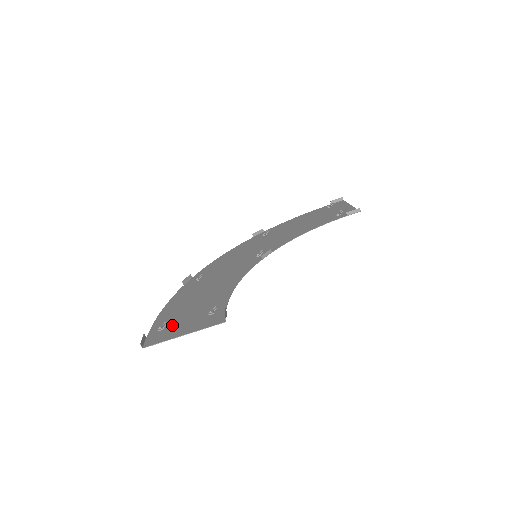
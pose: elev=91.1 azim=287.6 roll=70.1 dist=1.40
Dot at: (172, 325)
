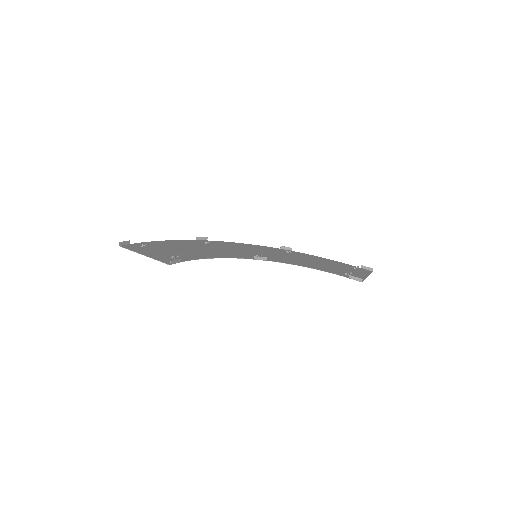
Dot at: (149, 248)
